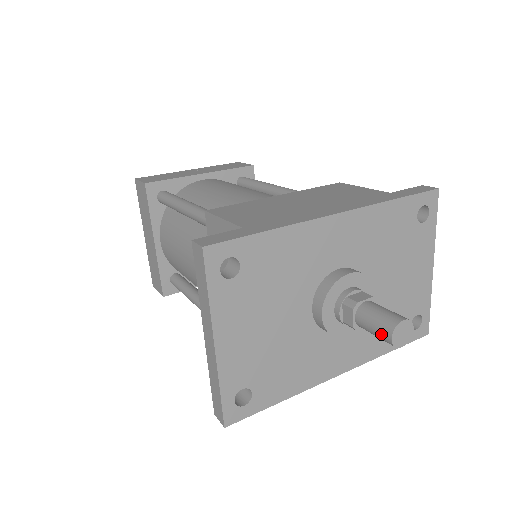
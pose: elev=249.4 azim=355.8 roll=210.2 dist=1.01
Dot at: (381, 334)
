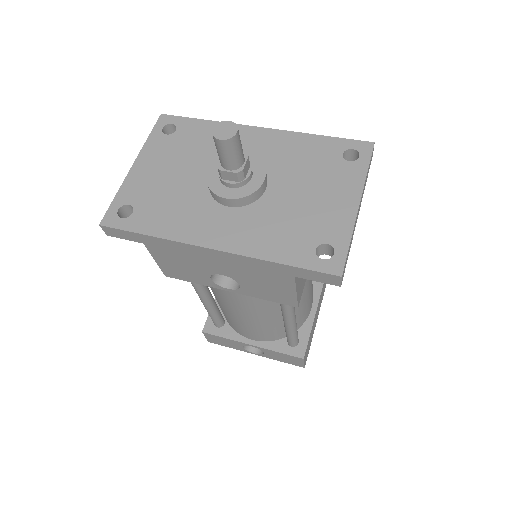
Dot at: occluded
